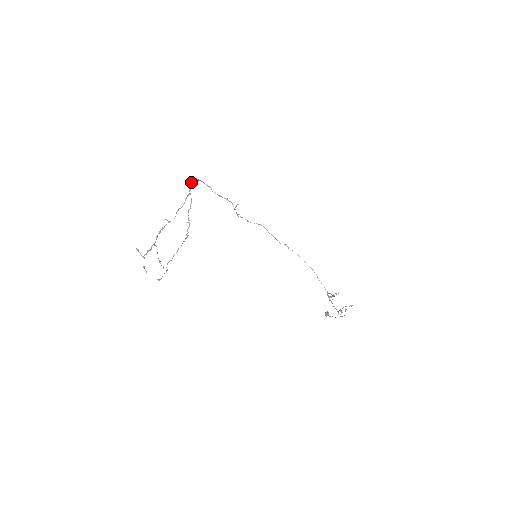
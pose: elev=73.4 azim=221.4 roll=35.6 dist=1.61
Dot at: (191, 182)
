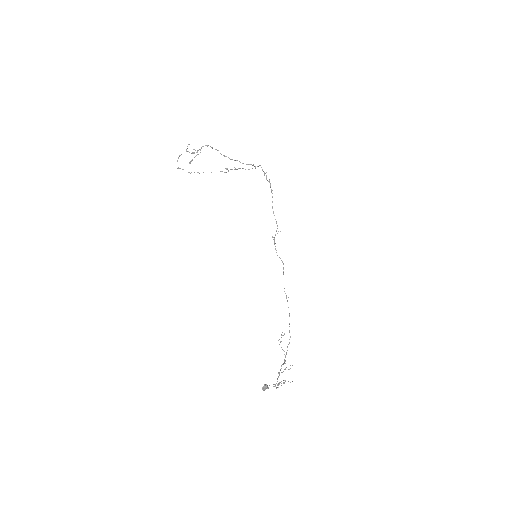
Dot at: occluded
